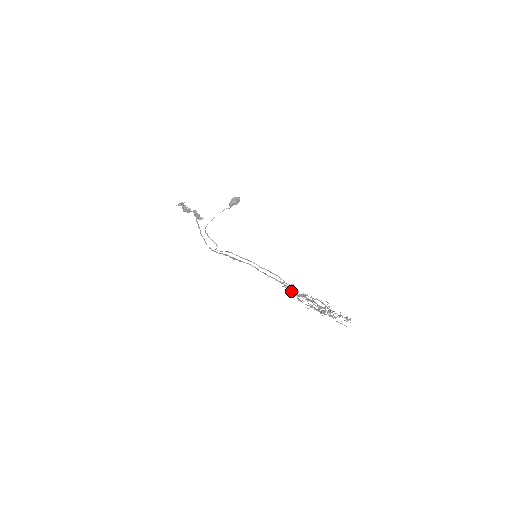
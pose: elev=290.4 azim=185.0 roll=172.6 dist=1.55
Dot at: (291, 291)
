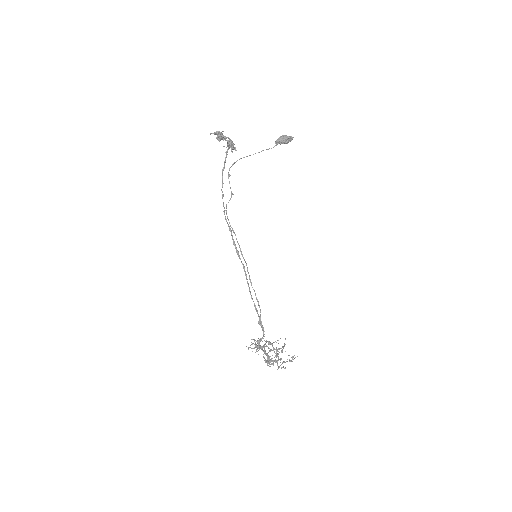
Dot at: occluded
